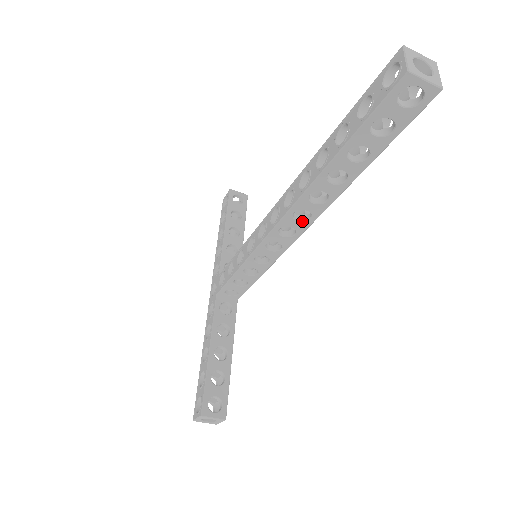
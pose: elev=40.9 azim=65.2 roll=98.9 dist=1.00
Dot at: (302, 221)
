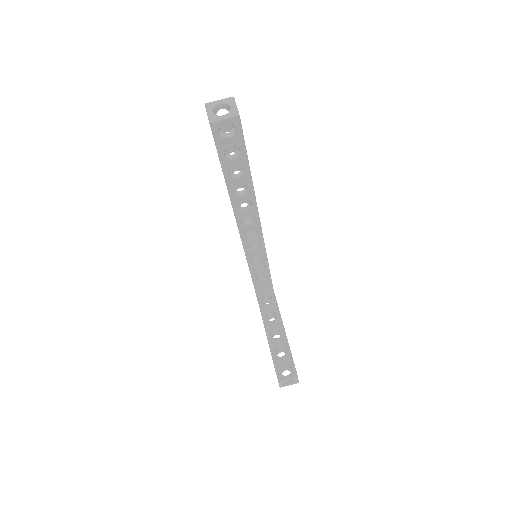
Dot at: (252, 224)
